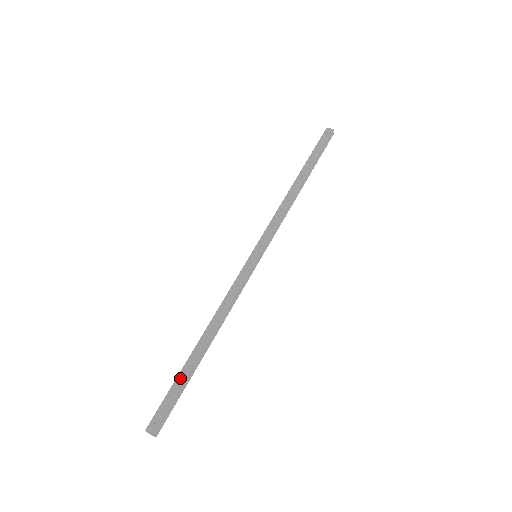
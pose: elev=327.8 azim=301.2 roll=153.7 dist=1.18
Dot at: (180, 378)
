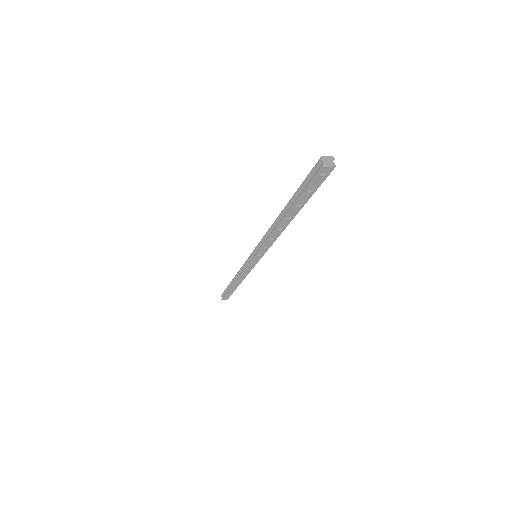
Dot at: (299, 192)
